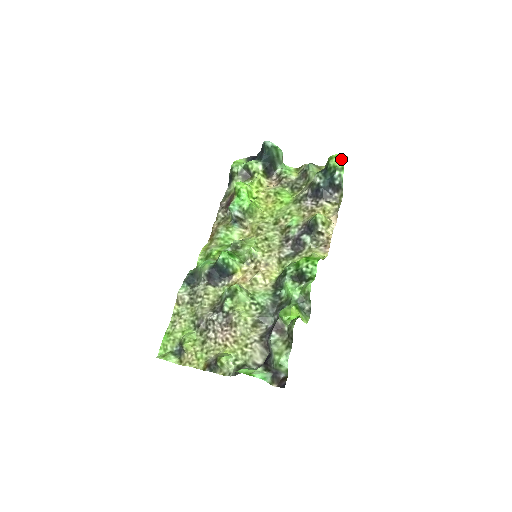
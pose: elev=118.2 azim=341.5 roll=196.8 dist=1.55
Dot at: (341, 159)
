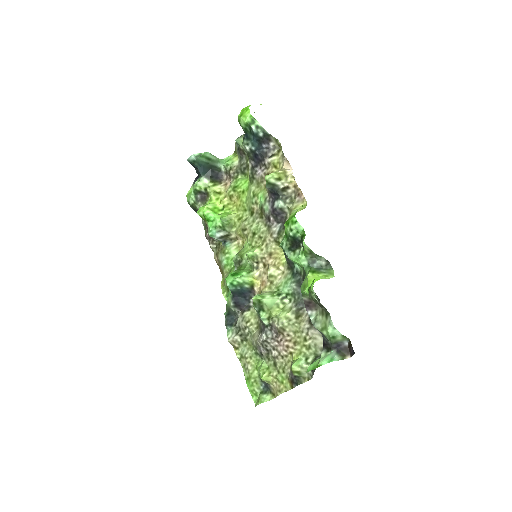
Dot at: (245, 114)
